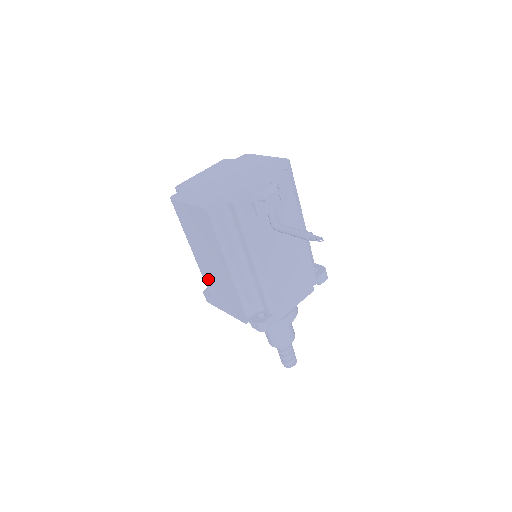
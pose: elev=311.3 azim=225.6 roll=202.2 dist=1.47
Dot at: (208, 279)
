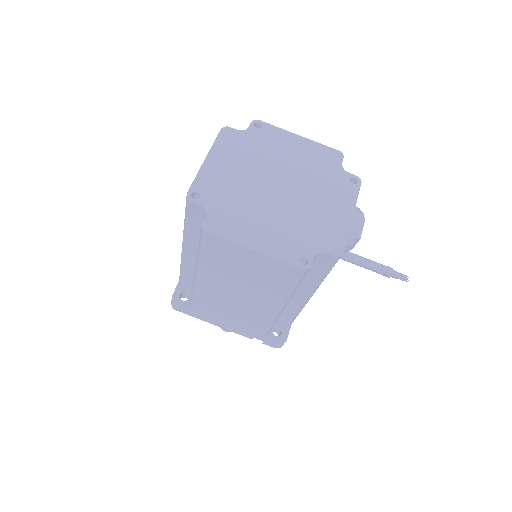
Dot at: (208, 301)
